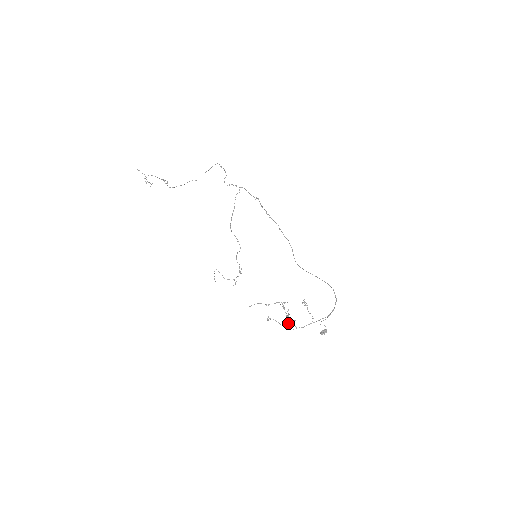
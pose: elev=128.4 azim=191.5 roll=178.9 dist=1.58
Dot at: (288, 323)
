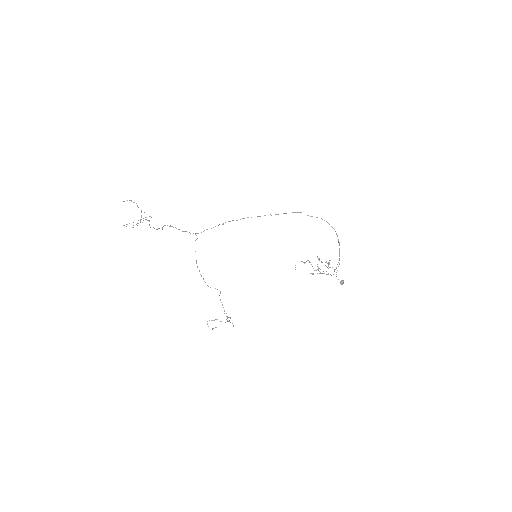
Dot at: (328, 266)
